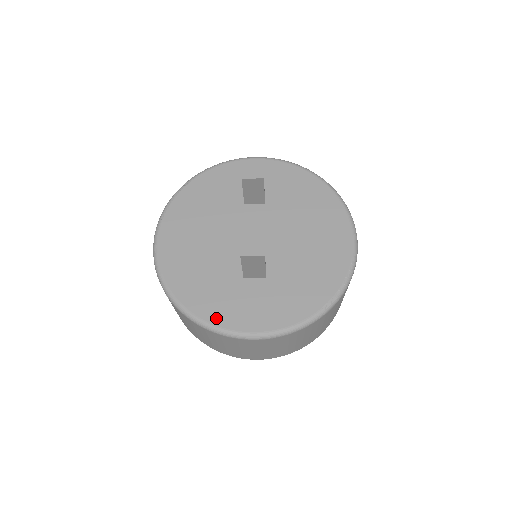
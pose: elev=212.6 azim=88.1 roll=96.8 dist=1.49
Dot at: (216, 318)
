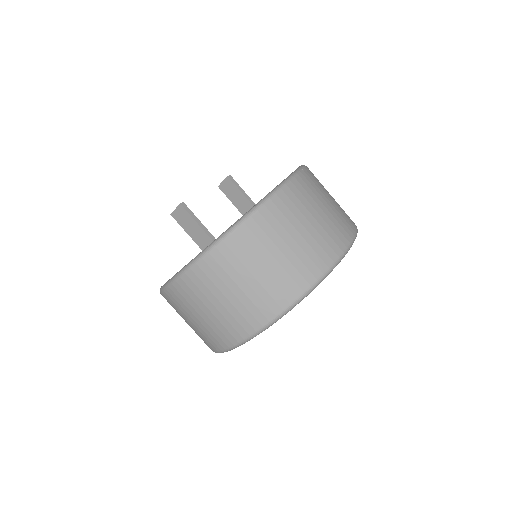
Dot at: occluded
